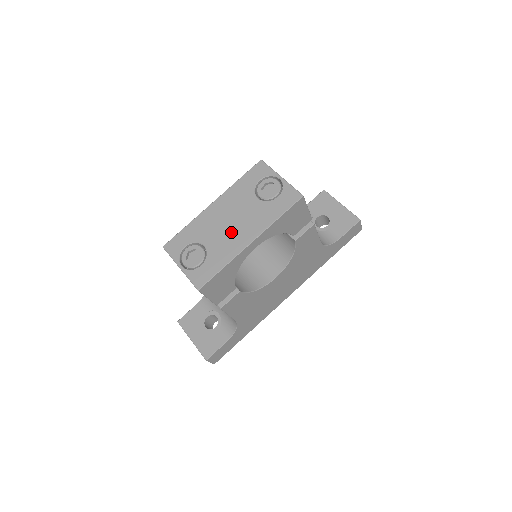
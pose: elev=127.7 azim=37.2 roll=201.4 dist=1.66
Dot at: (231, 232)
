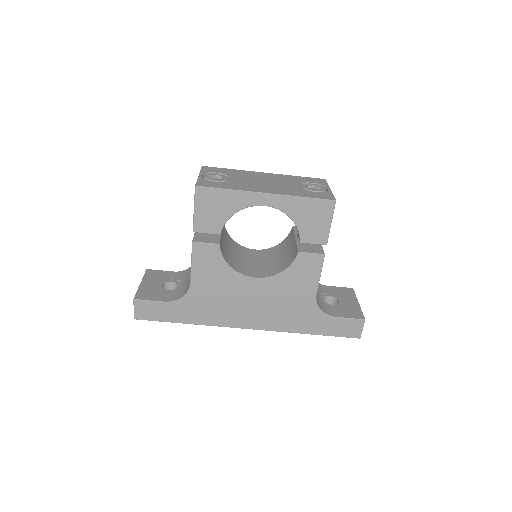
Dot at: (259, 184)
